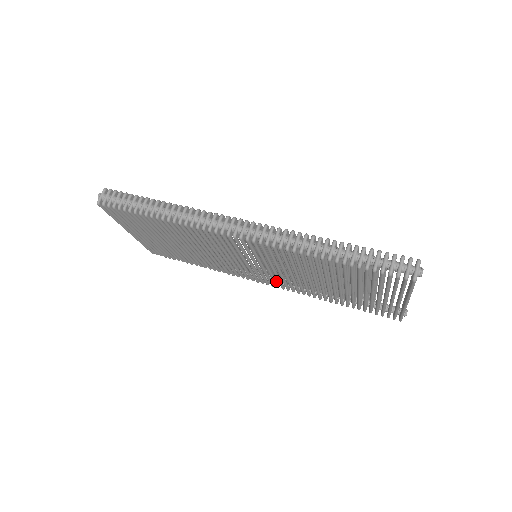
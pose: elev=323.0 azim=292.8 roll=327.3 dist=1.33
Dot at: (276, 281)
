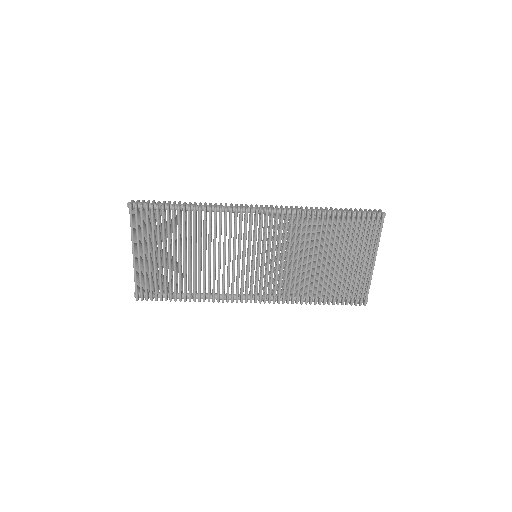
Dot at: occluded
